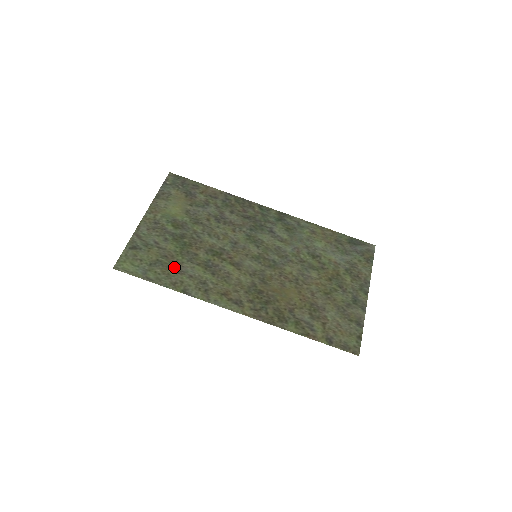
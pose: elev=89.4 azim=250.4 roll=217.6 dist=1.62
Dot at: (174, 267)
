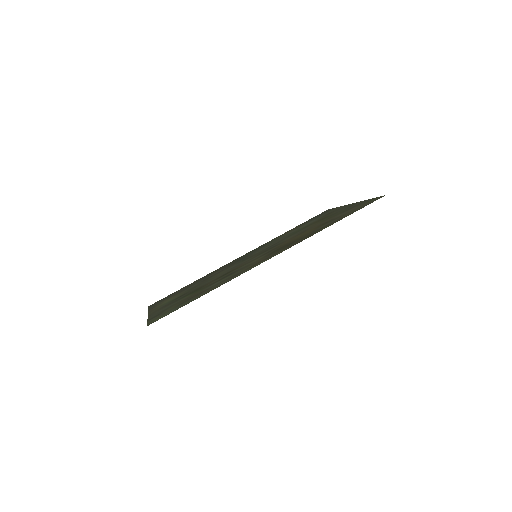
Dot at: (199, 293)
